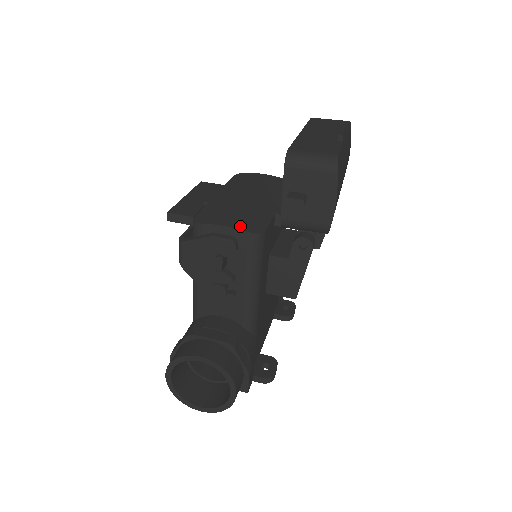
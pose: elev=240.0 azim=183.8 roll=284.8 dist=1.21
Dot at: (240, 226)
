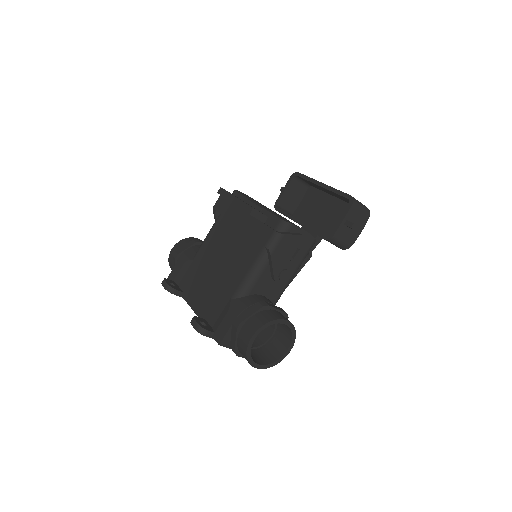
Dot at: (308, 233)
